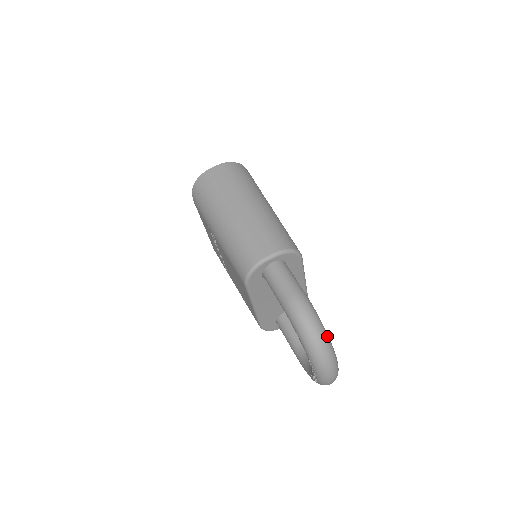
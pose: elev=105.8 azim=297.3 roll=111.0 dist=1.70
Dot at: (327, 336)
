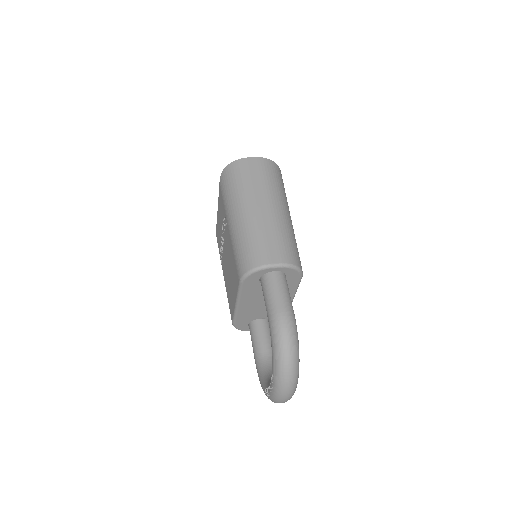
Dot at: (299, 360)
